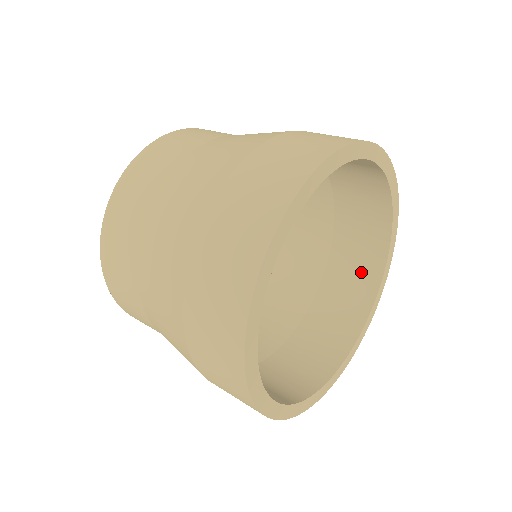
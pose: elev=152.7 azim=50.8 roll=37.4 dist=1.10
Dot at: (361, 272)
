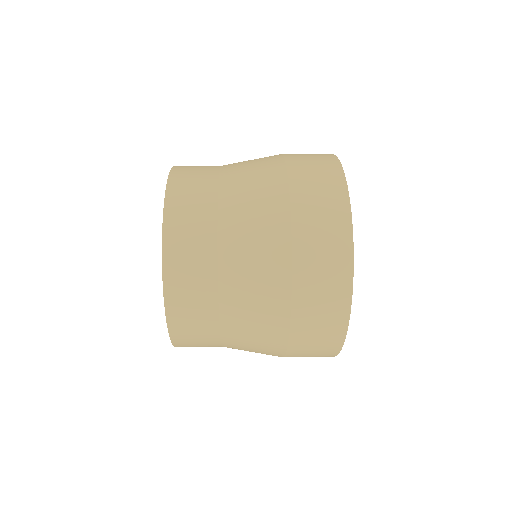
Dot at: occluded
